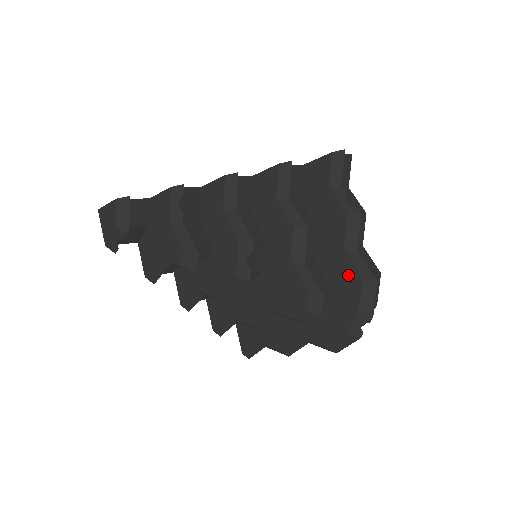
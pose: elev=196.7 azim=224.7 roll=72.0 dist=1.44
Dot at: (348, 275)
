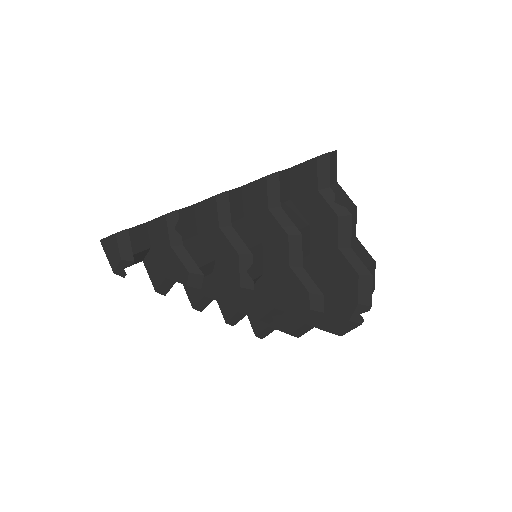
Dot at: (345, 271)
